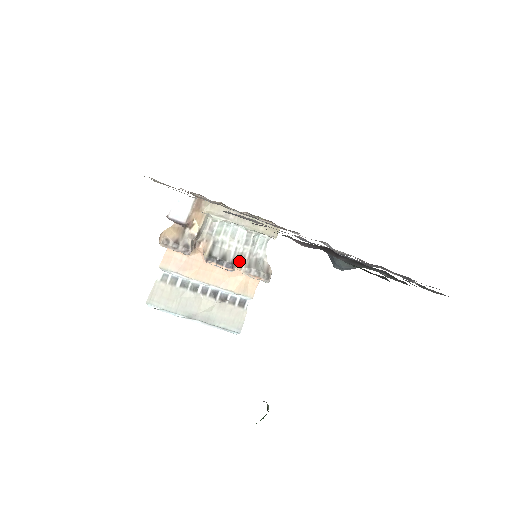
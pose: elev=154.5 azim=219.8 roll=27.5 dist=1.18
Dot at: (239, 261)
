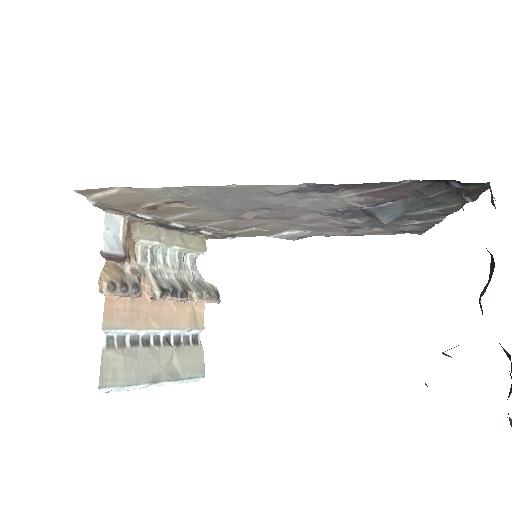
Dot at: (186, 288)
